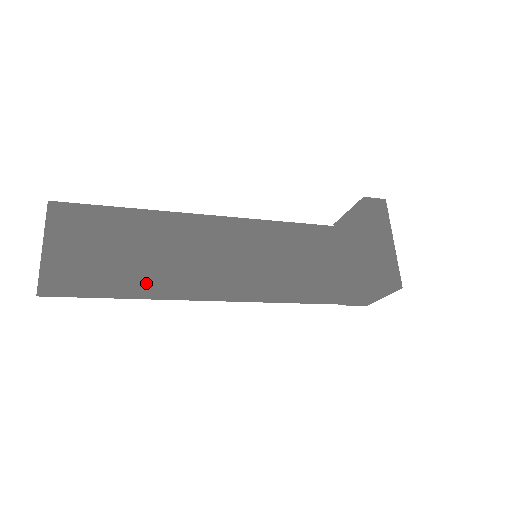
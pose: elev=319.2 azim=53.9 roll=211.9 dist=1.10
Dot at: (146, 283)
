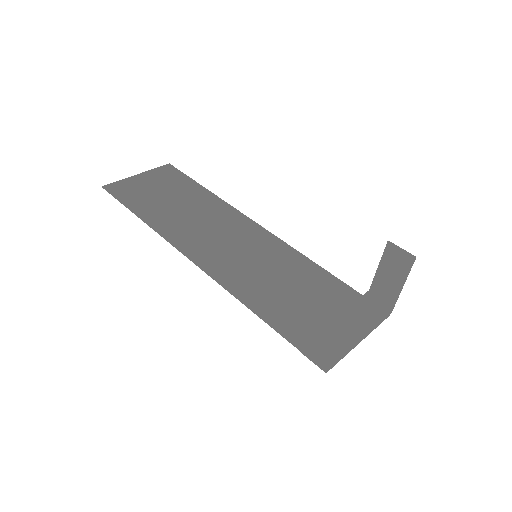
Dot at: (162, 220)
